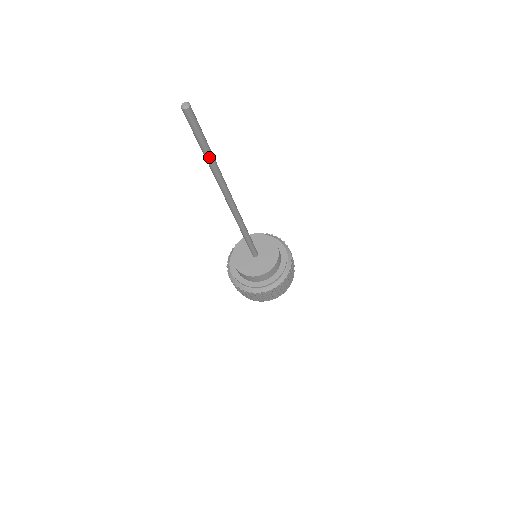
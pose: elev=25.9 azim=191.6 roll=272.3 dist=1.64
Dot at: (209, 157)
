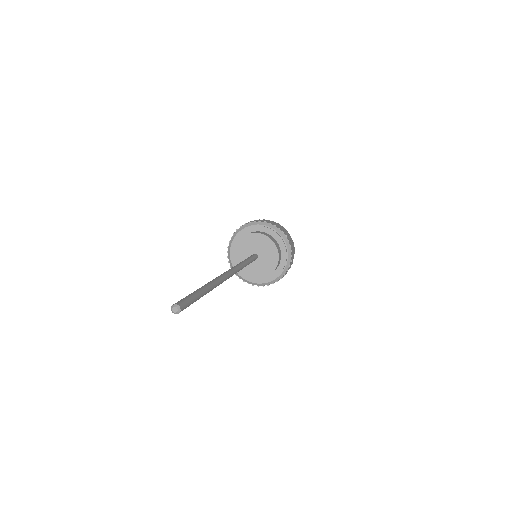
Dot at: occluded
